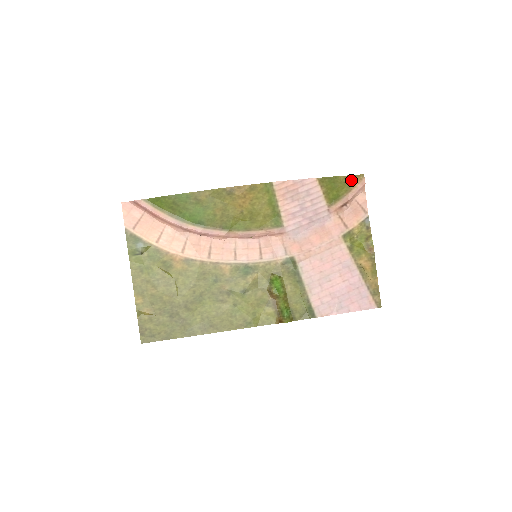
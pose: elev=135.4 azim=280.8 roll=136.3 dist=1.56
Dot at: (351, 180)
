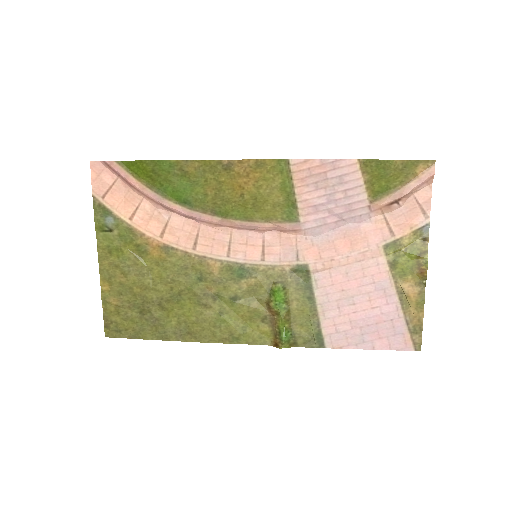
Dot at: (412, 167)
